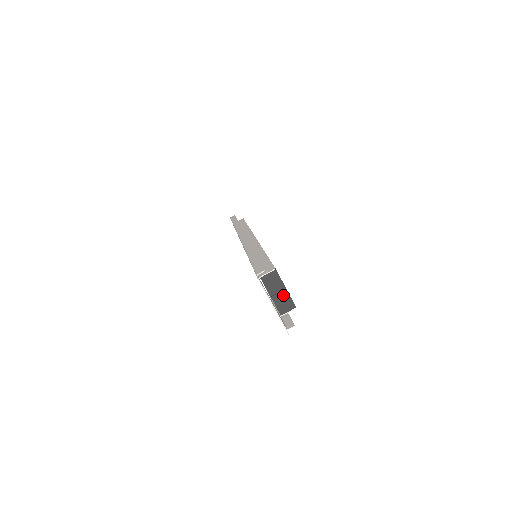
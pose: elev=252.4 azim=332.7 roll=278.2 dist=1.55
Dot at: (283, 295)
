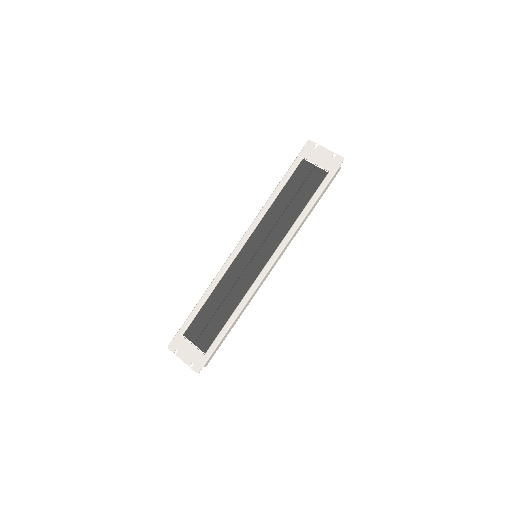
Dot at: occluded
